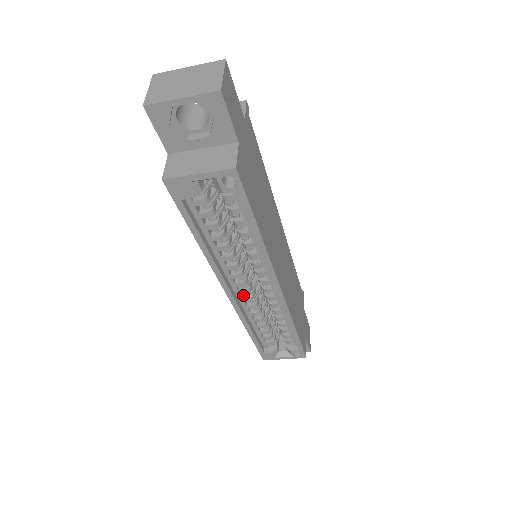
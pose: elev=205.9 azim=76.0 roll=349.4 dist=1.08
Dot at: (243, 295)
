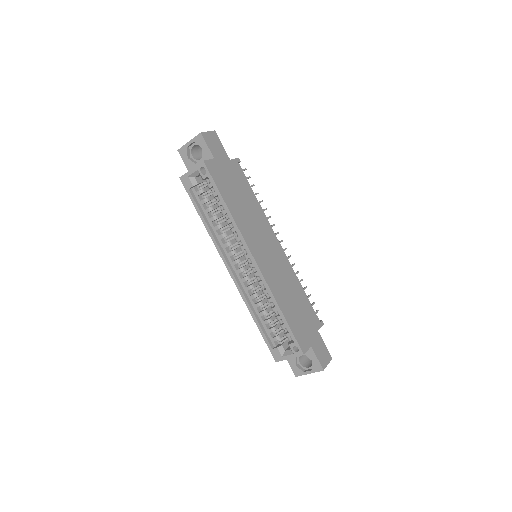
Dot at: (243, 277)
